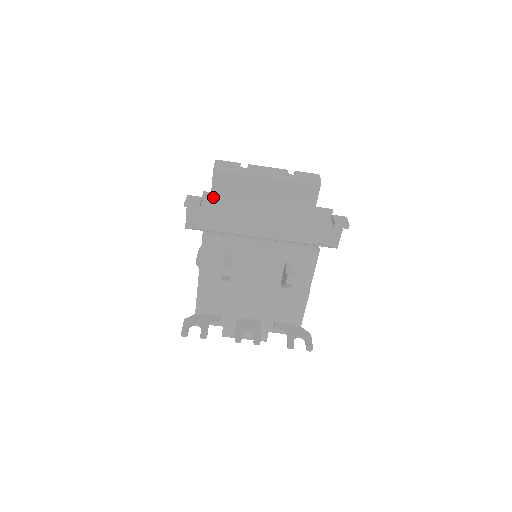
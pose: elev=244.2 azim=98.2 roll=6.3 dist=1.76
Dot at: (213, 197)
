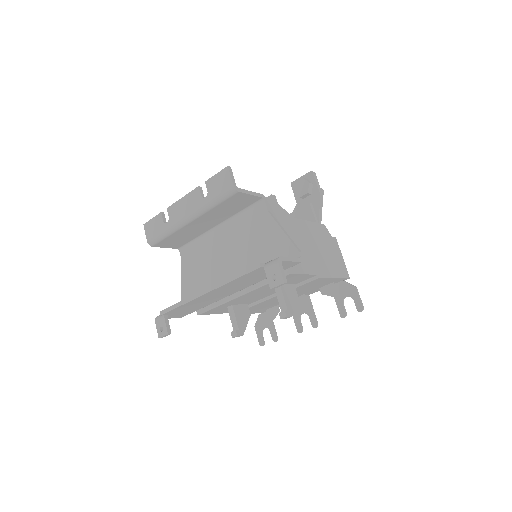
Dot at: (170, 312)
